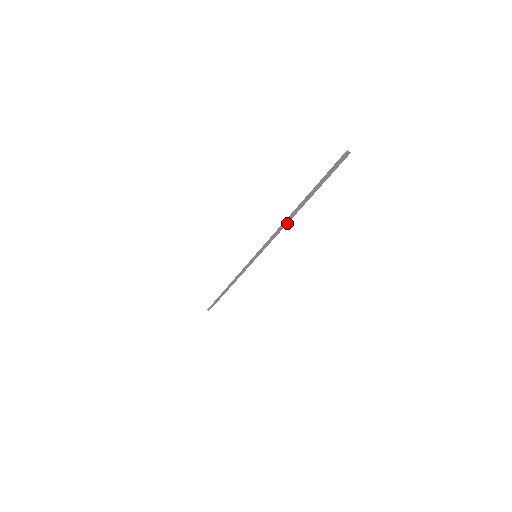
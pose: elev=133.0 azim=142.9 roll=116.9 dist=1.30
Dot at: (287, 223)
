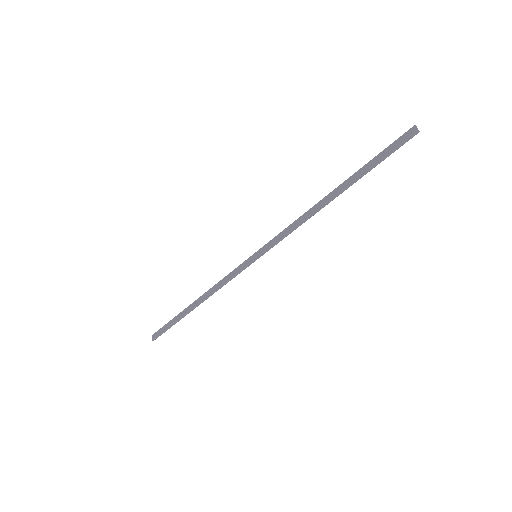
Dot at: (312, 210)
